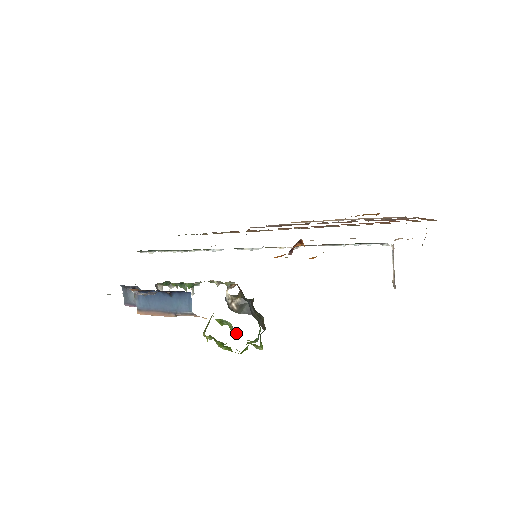
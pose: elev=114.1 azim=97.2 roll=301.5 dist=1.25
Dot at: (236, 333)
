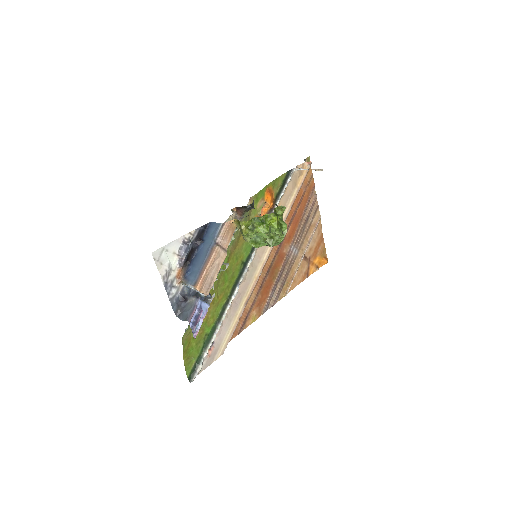
Dot at: (272, 238)
